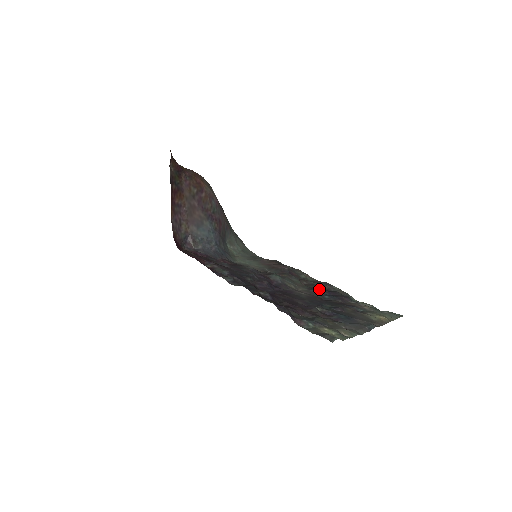
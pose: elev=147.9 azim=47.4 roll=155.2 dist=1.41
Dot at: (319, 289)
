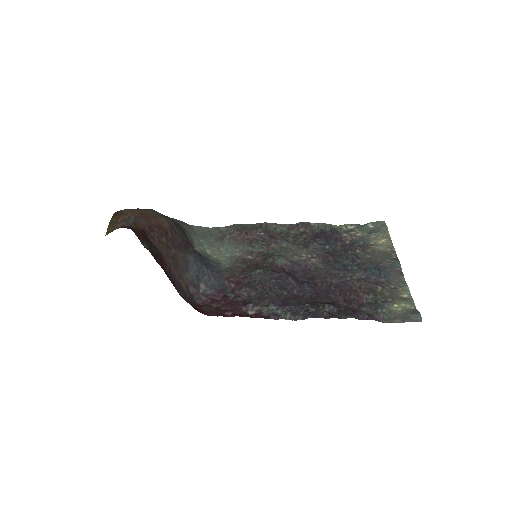
Dot at: (313, 241)
